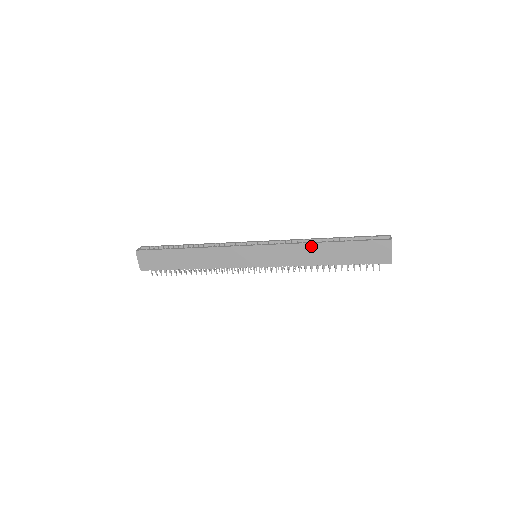
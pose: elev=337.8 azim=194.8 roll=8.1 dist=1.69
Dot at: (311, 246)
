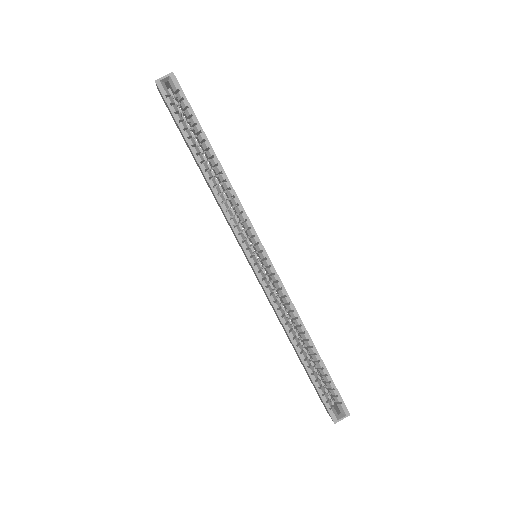
Dot at: (288, 335)
